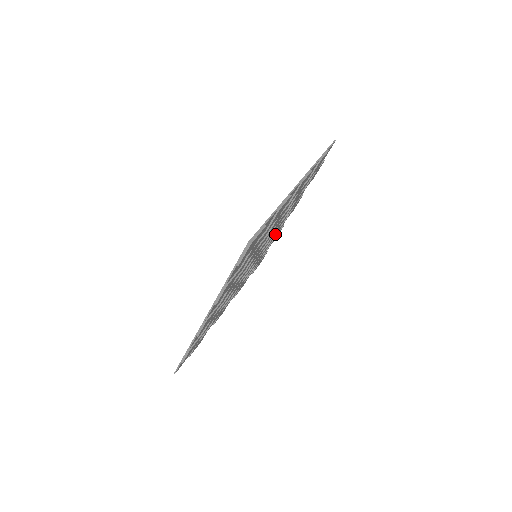
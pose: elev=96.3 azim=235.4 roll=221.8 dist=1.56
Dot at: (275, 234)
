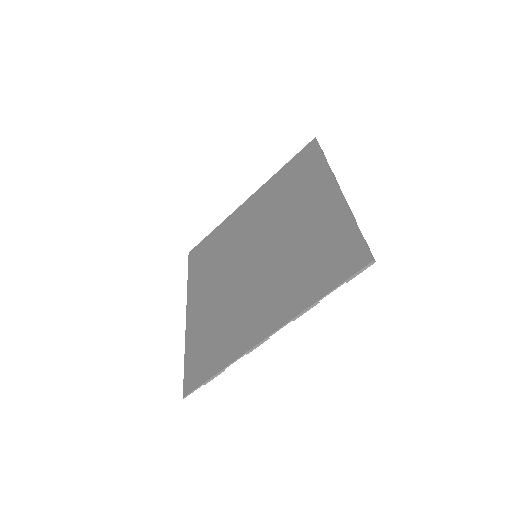
Dot at: occluded
